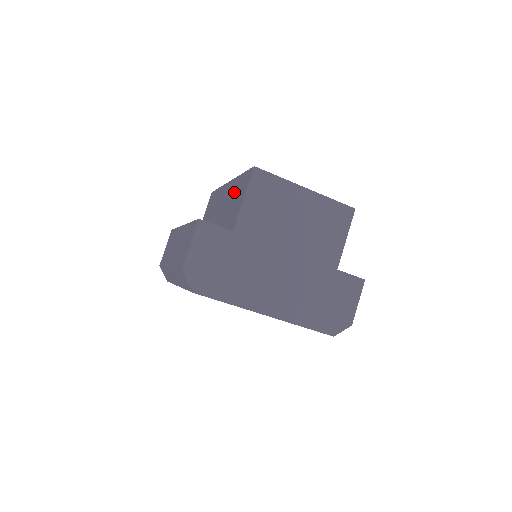
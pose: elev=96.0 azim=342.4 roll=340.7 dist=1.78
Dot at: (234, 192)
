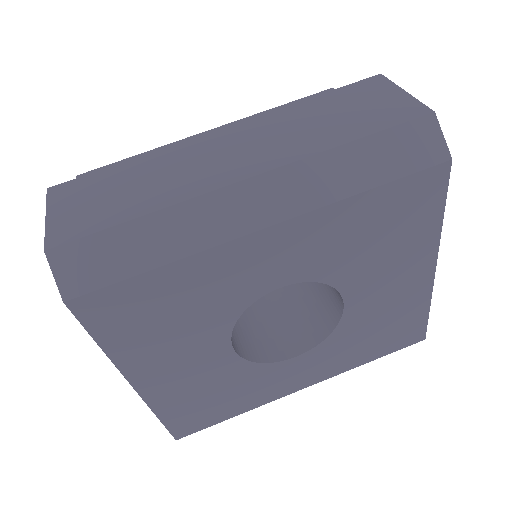
Dot at: occluded
